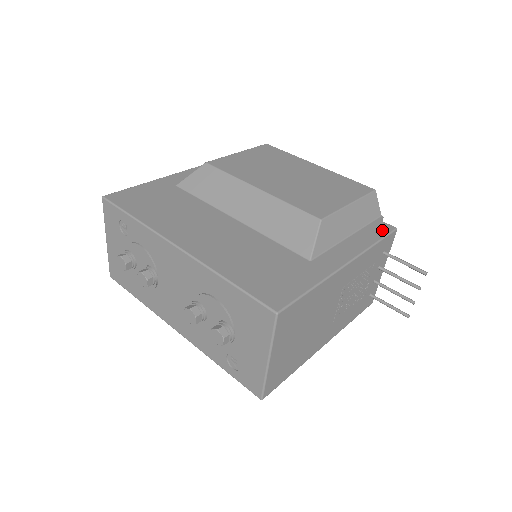
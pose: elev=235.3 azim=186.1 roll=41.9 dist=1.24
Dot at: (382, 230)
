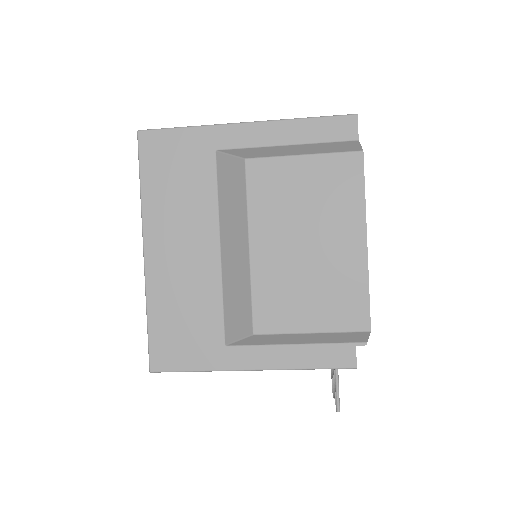
Dot at: (337, 360)
